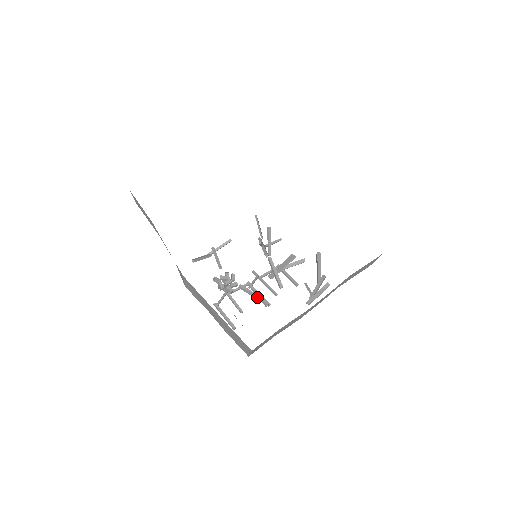
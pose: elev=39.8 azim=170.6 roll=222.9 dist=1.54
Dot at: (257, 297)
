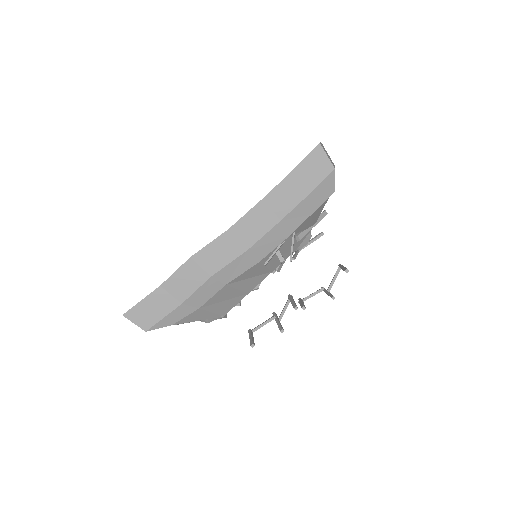
Dot at: occluded
